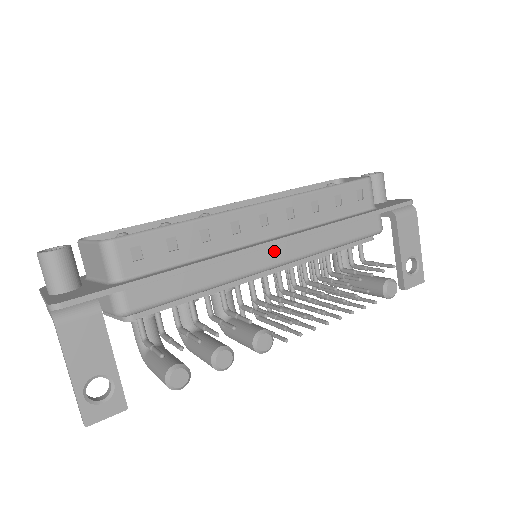
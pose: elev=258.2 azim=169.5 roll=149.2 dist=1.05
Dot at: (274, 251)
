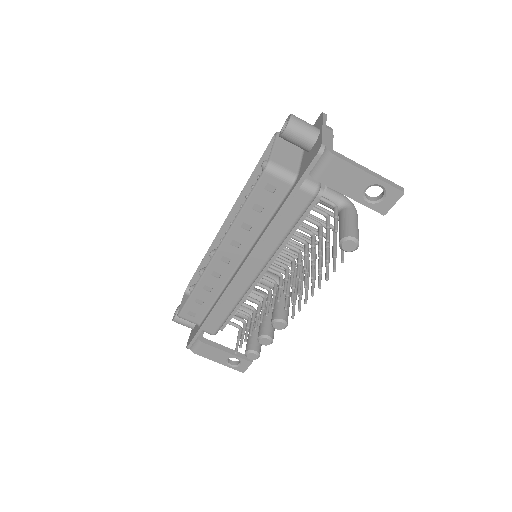
Dot at: (247, 271)
